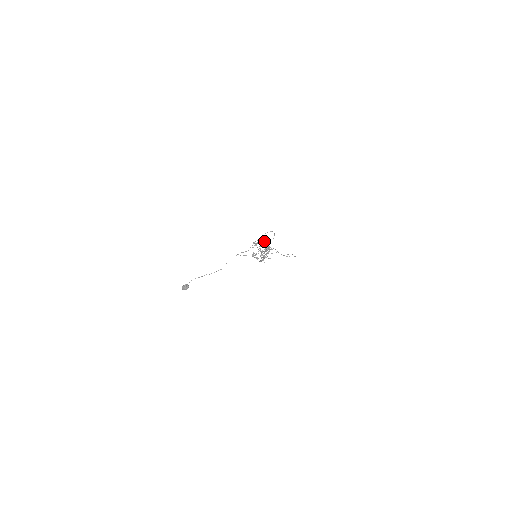
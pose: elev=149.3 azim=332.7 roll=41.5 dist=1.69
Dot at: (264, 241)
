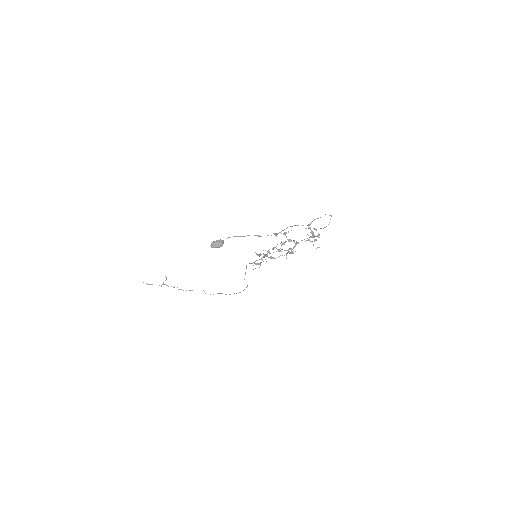
Dot at: (310, 227)
